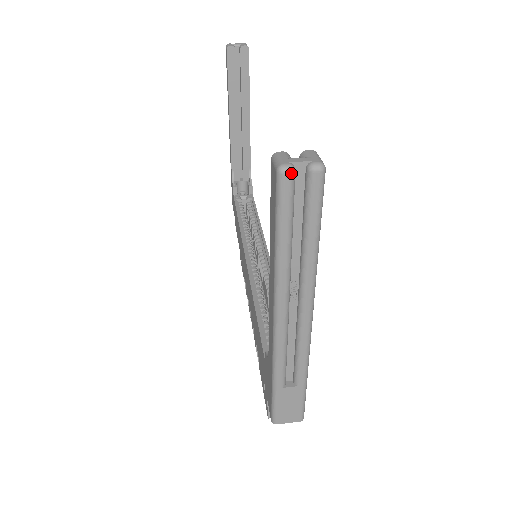
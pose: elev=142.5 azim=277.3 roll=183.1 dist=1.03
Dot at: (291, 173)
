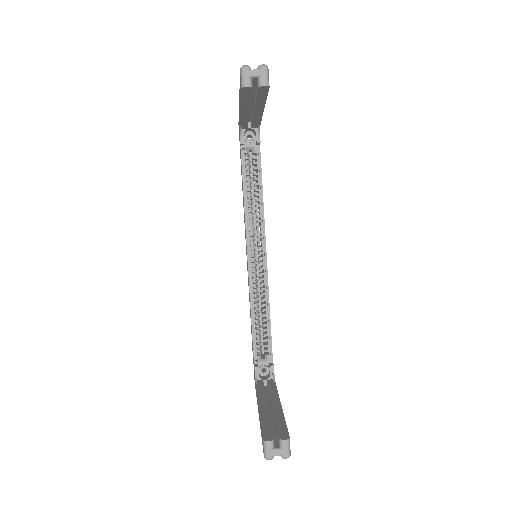
Dot at: (271, 459)
